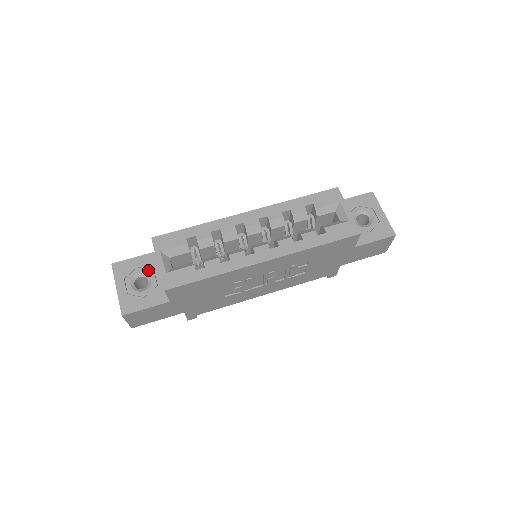
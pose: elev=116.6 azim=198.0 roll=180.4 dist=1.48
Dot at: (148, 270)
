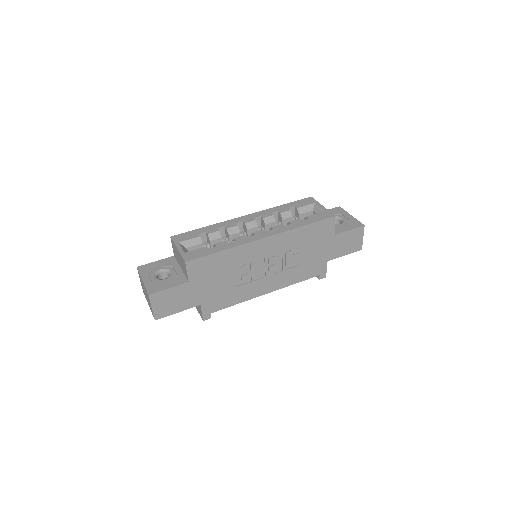
Dot at: (168, 267)
